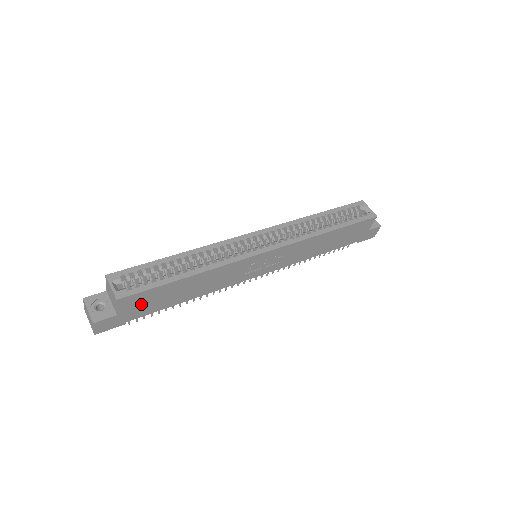
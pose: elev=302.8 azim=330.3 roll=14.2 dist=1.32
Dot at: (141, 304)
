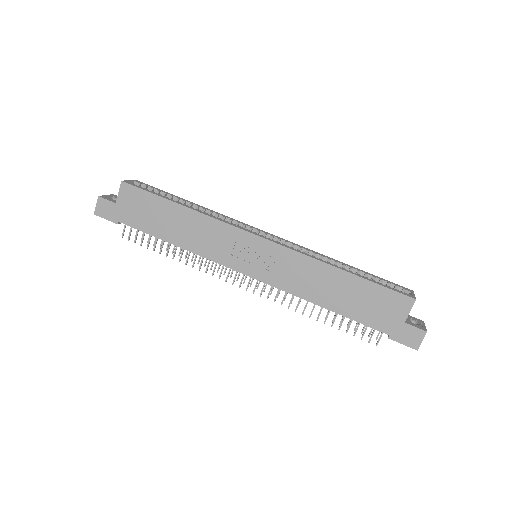
Dot at: (136, 207)
